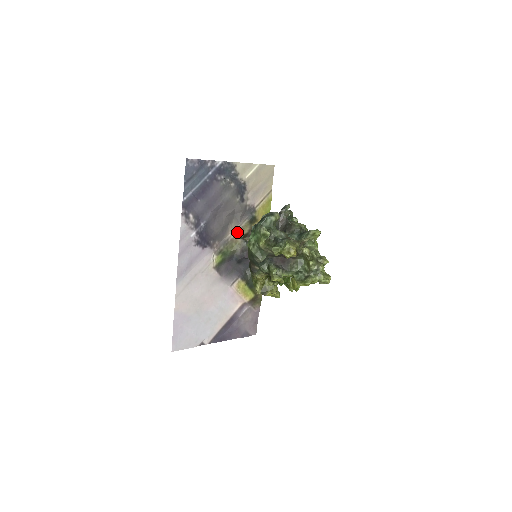
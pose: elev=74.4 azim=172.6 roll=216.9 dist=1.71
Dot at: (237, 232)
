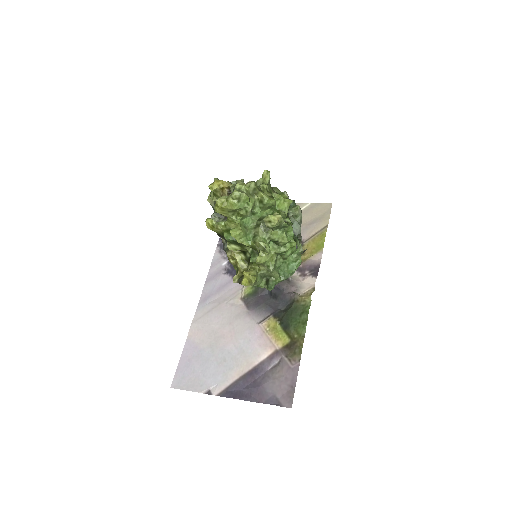
Dot at: occluded
